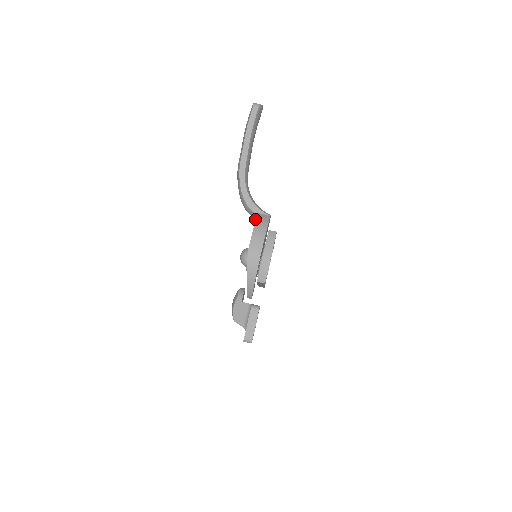
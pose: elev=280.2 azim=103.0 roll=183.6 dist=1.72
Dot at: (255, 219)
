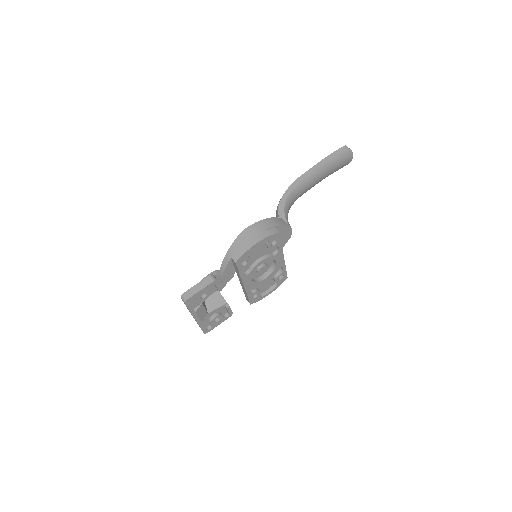
Dot at: occluded
